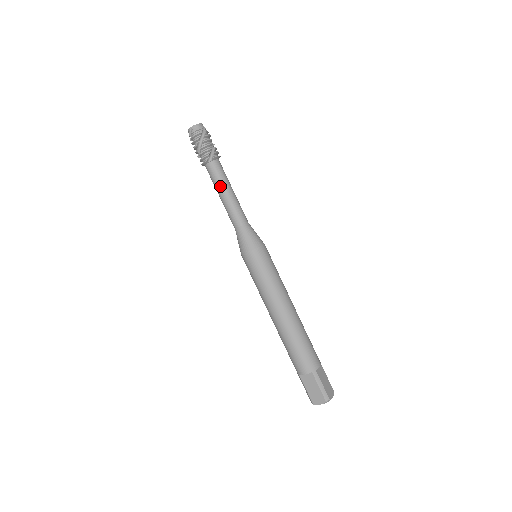
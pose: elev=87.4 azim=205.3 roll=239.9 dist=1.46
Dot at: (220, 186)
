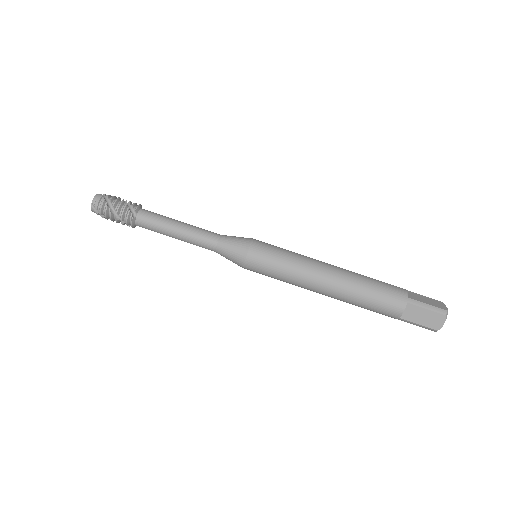
Dot at: (165, 228)
